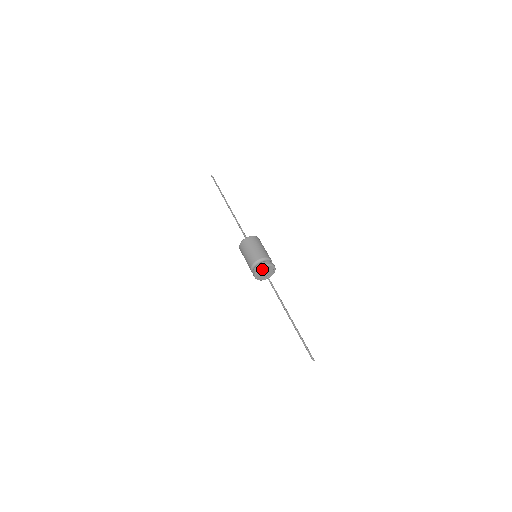
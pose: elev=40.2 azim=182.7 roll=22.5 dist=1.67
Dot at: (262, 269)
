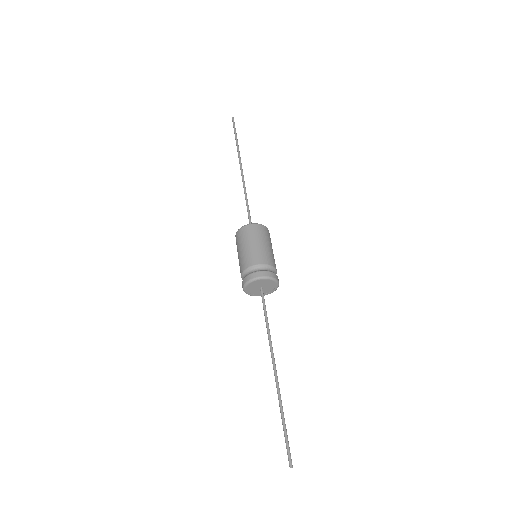
Dot at: (249, 287)
